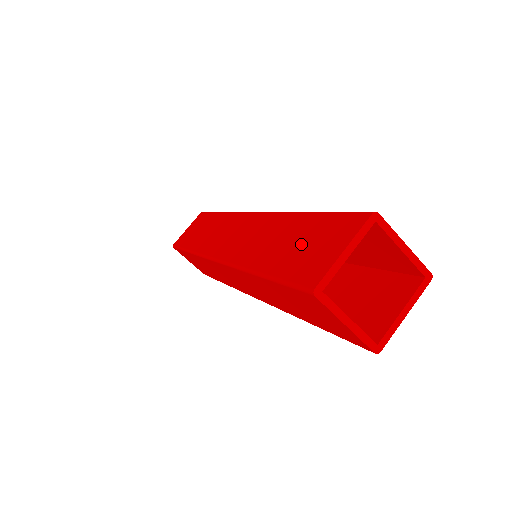
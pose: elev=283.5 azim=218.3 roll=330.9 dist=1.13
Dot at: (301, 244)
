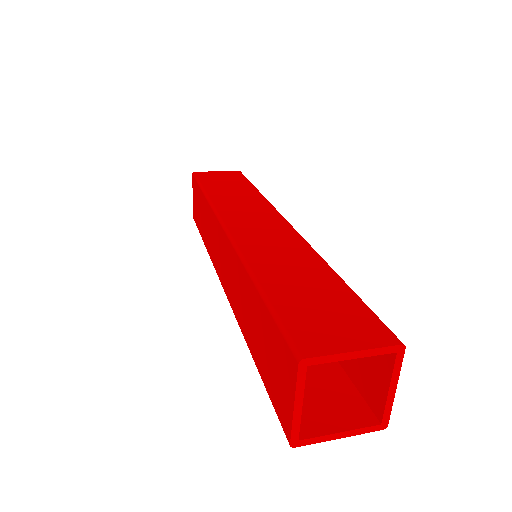
Dot at: (266, 350)
